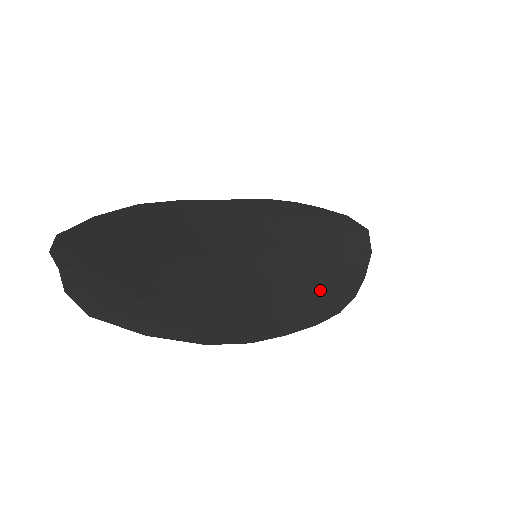
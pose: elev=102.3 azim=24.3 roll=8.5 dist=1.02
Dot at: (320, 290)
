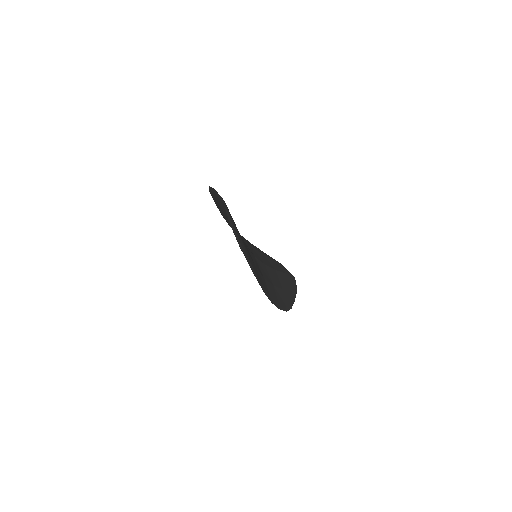
Dot at: (279, 293)
